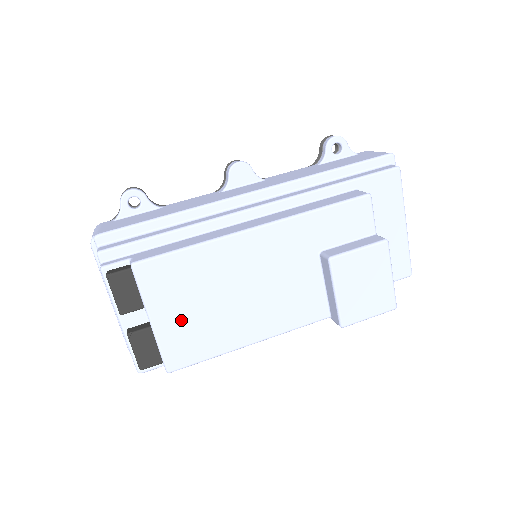
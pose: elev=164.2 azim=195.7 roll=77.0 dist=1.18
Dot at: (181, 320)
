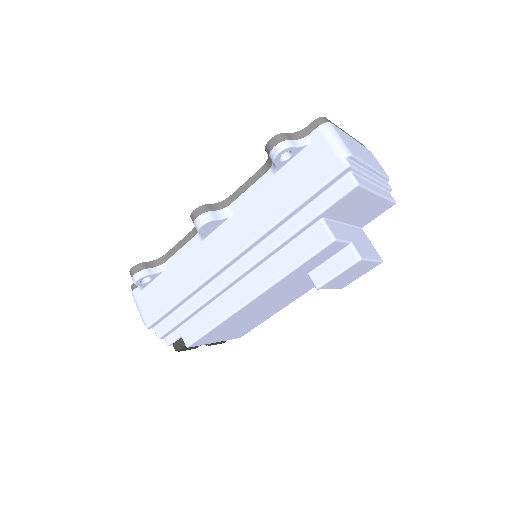
Dot at: (232, 333)
